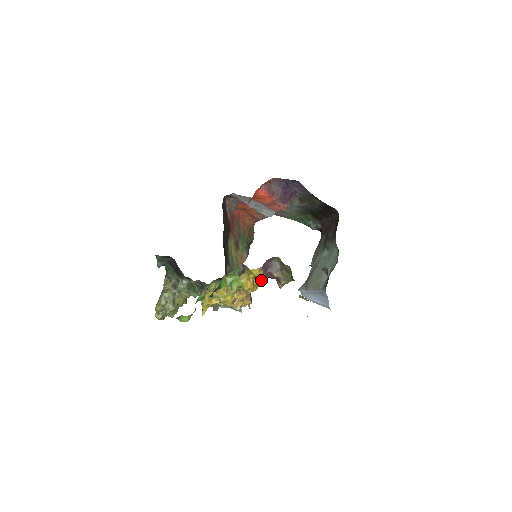
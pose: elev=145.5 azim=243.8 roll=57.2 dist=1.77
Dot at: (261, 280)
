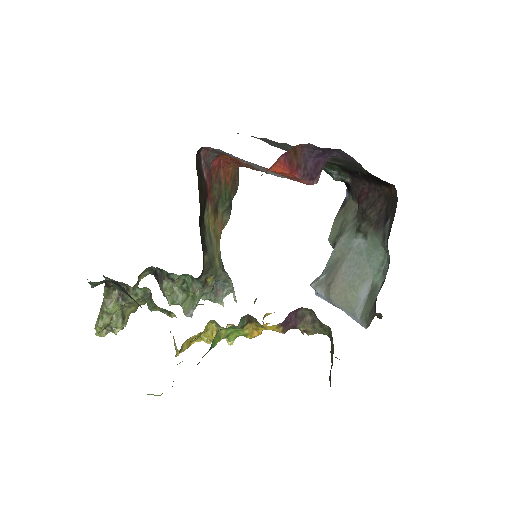
Dot at: (270, 313)
